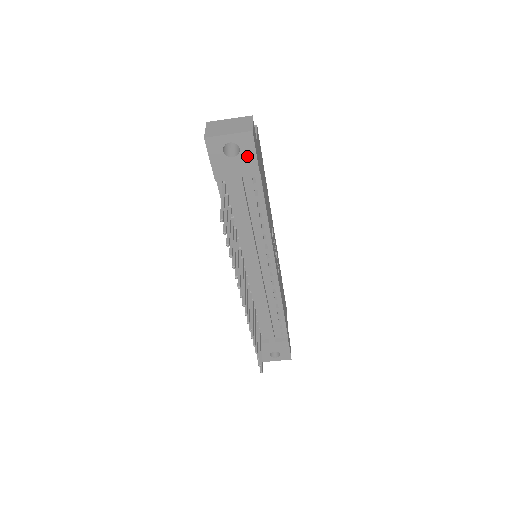
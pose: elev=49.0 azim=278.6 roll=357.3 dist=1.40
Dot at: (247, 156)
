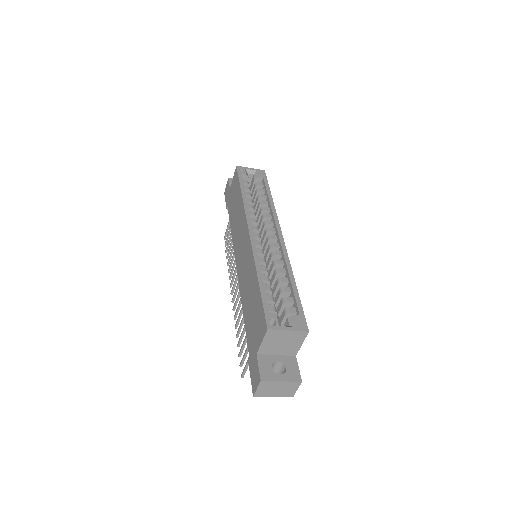
Dot at: occluded
